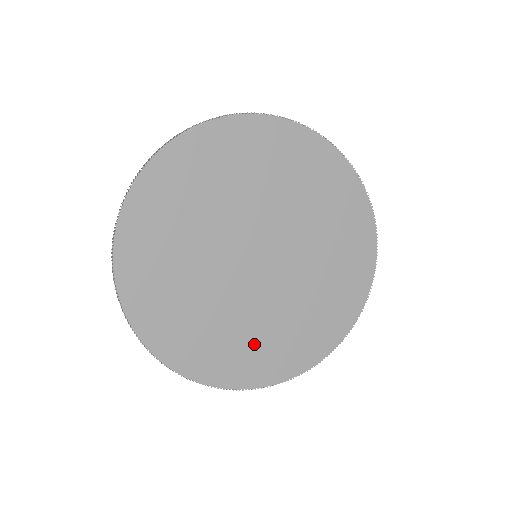
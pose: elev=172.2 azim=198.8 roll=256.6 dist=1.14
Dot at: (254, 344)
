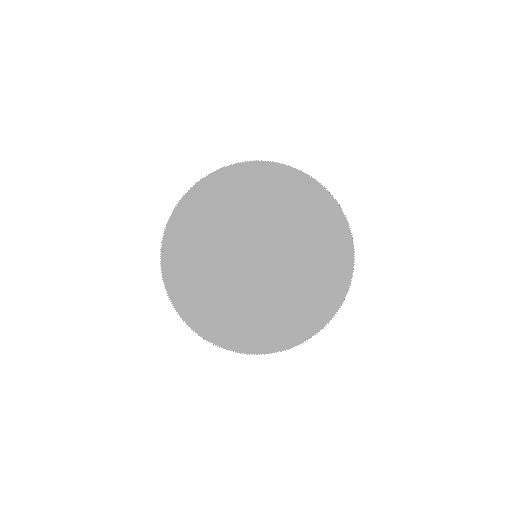
Dot at: (305, 295)
